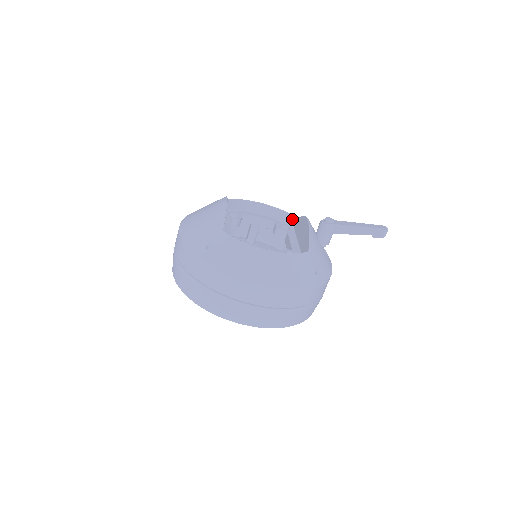
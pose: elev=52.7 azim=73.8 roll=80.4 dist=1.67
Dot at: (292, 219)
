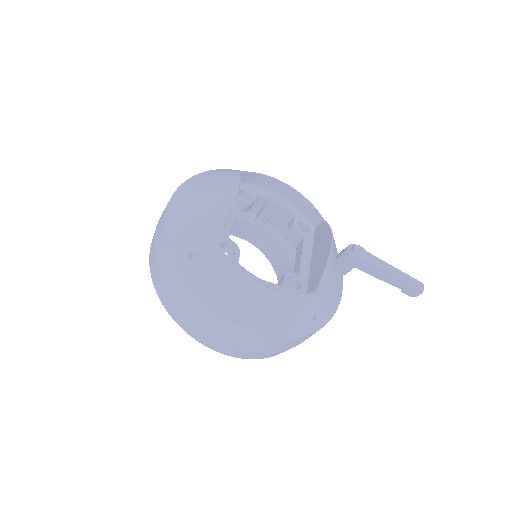
Dot at: (317, 217)
